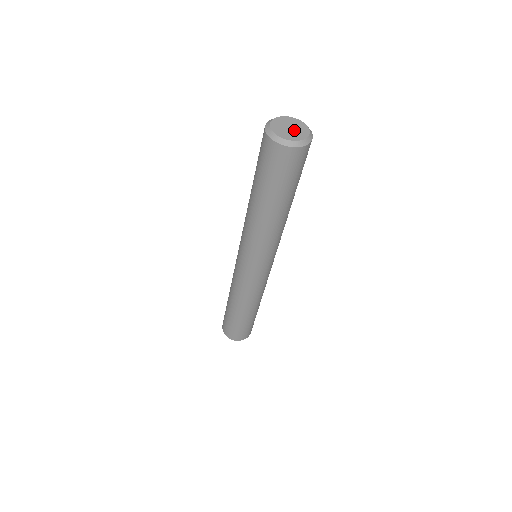
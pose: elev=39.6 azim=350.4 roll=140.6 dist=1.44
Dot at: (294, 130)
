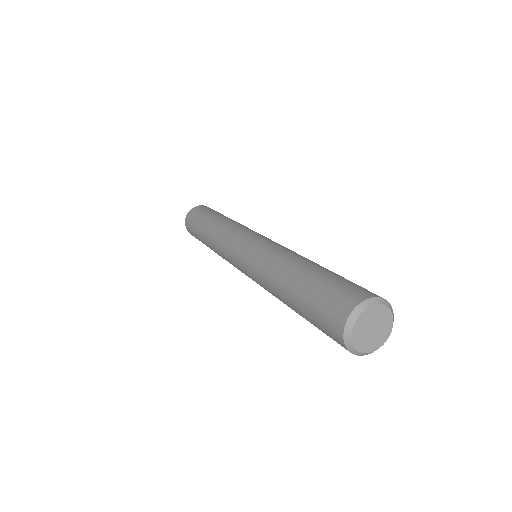
Dot at: (378, 329)
